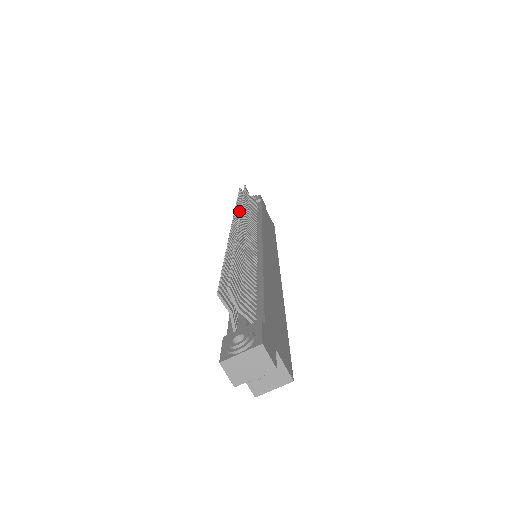
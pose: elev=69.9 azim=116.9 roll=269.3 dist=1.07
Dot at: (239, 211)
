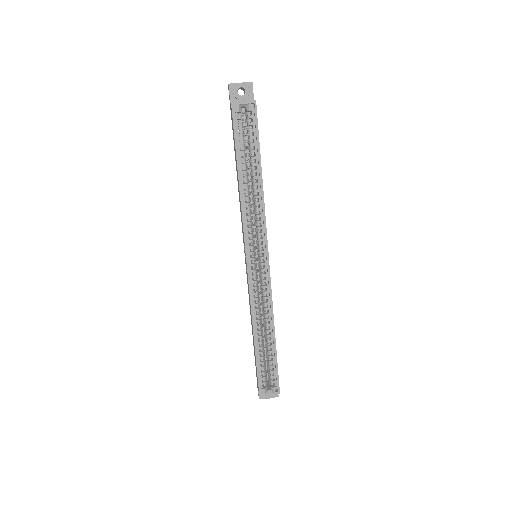
Dot at: occluded
